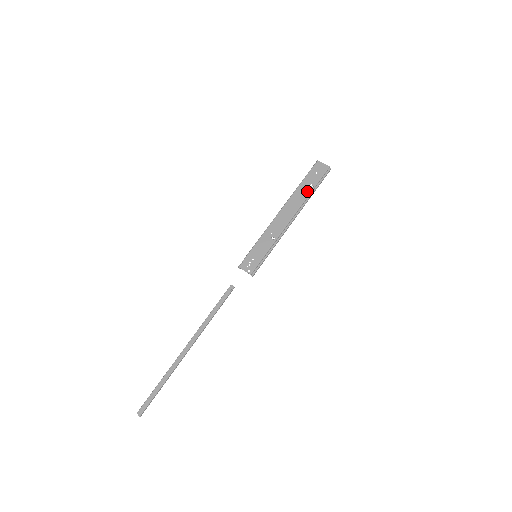
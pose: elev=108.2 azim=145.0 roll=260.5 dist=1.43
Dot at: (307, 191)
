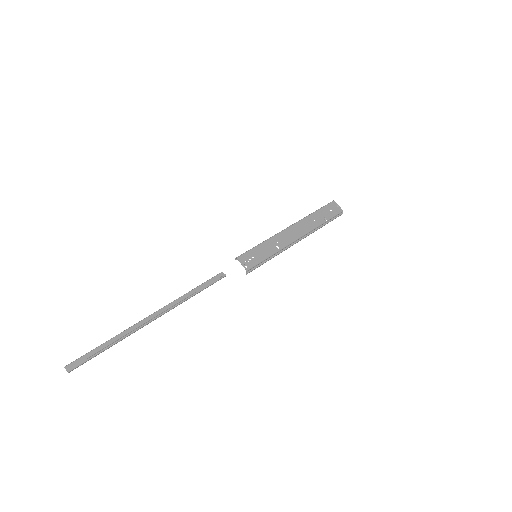
Dot at: (319, 221)
